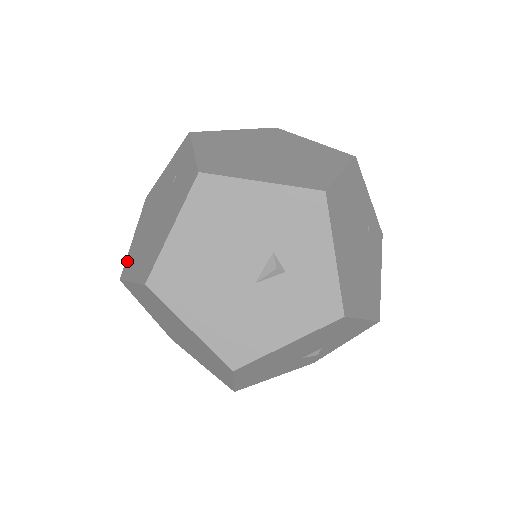
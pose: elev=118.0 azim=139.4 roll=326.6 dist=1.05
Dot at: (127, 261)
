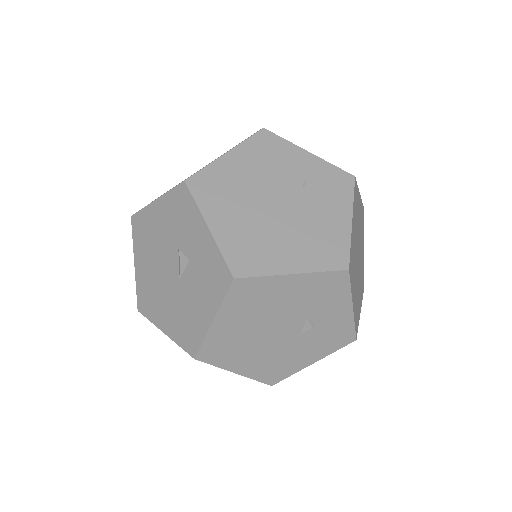
Dot at: occluded
